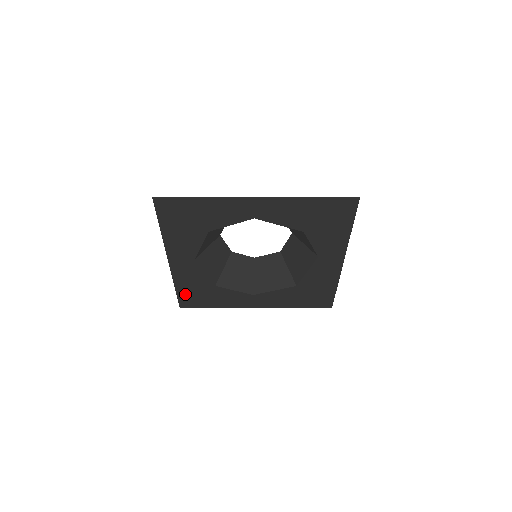
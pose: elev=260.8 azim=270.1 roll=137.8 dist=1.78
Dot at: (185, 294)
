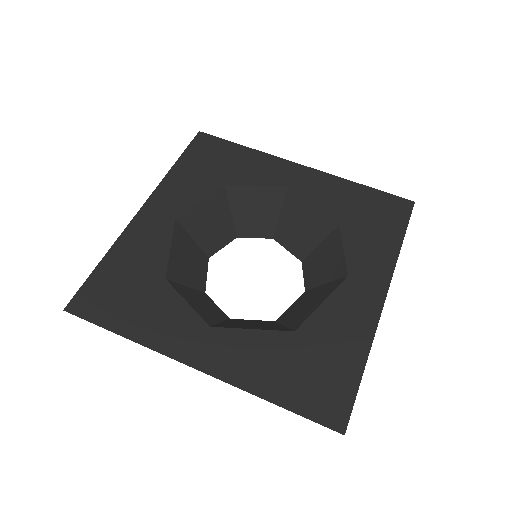
Dot at: (103, 280)
